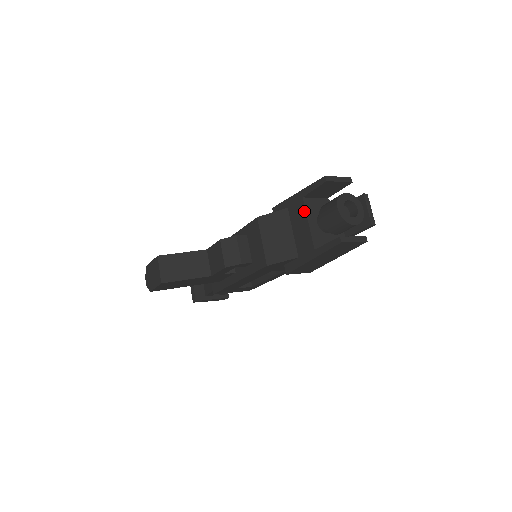
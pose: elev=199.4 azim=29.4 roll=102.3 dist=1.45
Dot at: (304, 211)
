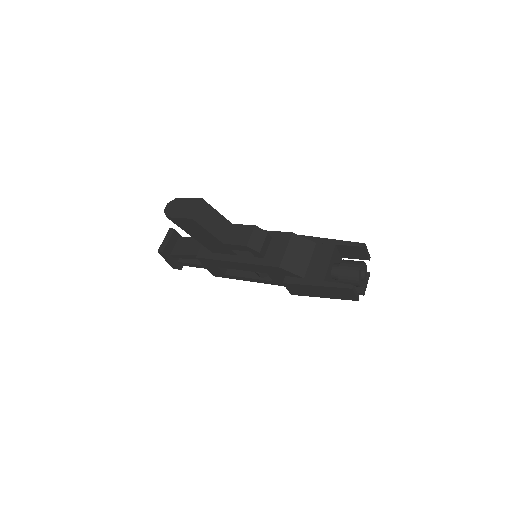
Dot at: (331, 253)
